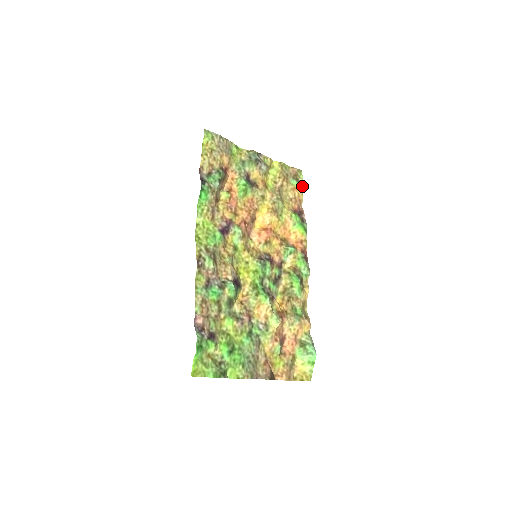
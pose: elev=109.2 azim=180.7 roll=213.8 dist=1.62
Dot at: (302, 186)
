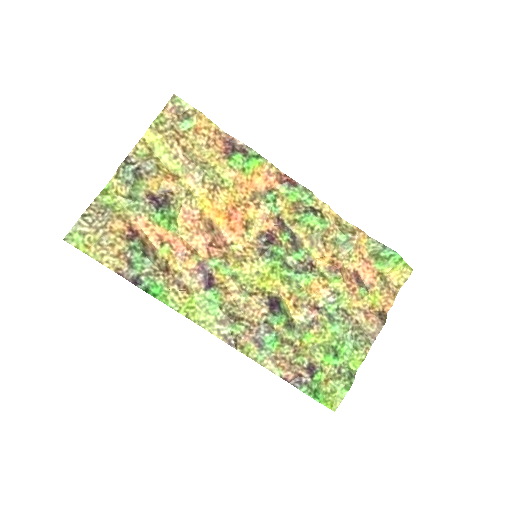
Dot at: (198, 116)
